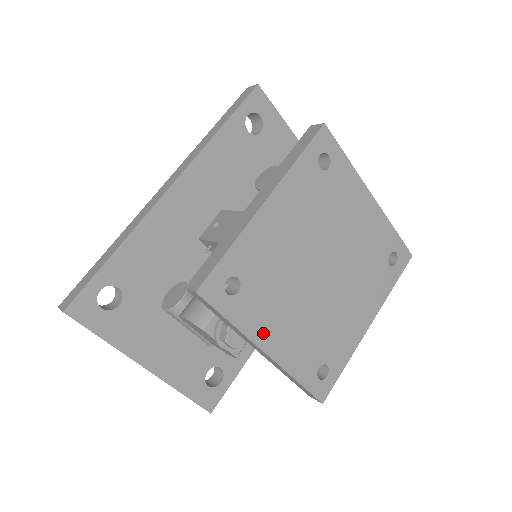
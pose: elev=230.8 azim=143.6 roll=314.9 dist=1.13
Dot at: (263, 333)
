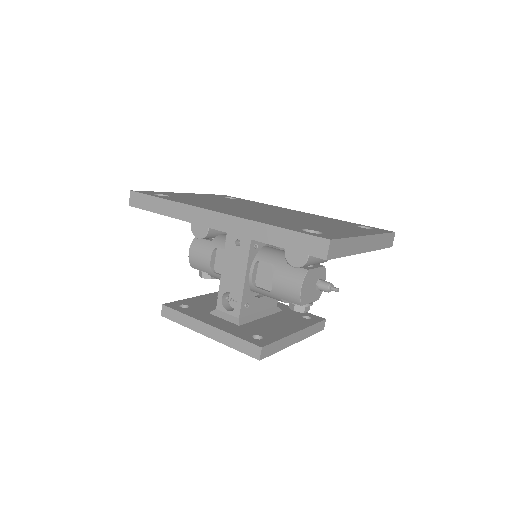
Dot at: occluded
